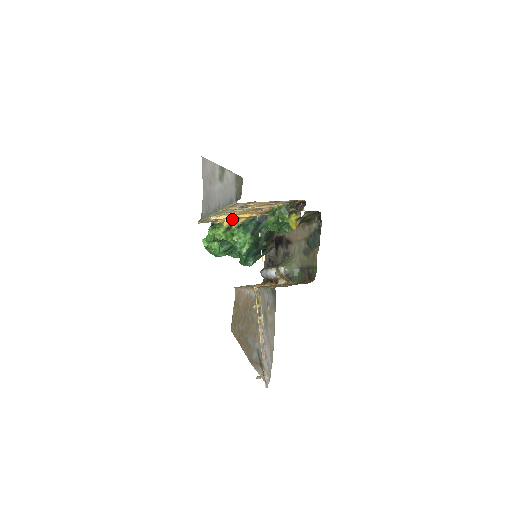
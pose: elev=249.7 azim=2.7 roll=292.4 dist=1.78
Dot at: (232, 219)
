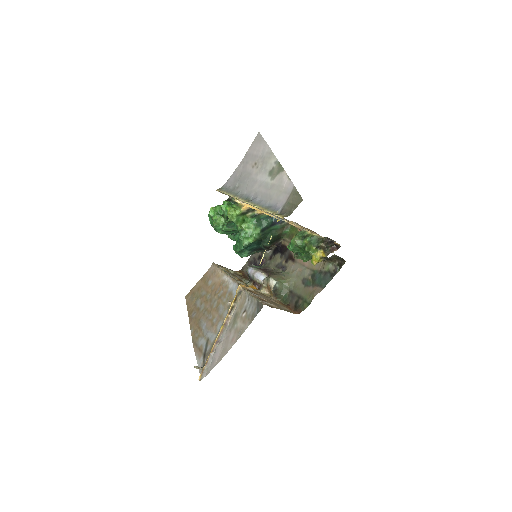
Dot at: occluded
